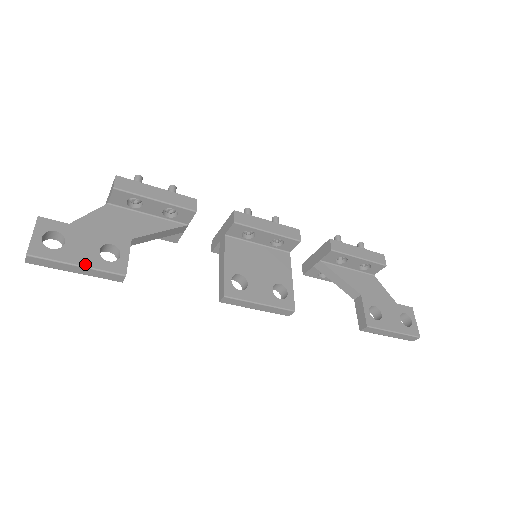
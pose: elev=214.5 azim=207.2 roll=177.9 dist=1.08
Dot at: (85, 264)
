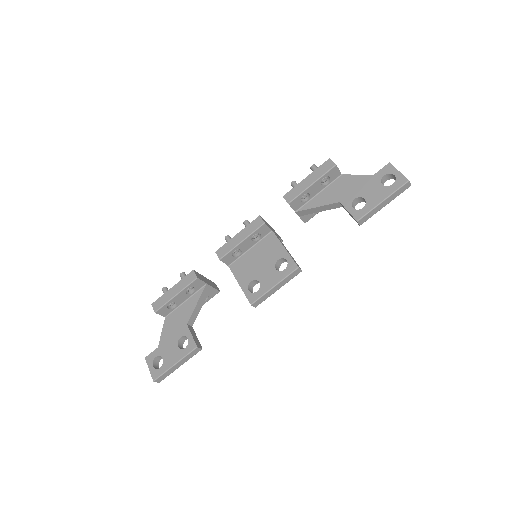
Dot at: (177, 360)
